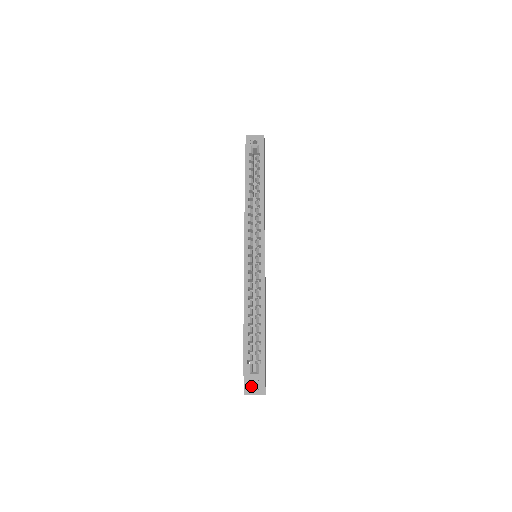
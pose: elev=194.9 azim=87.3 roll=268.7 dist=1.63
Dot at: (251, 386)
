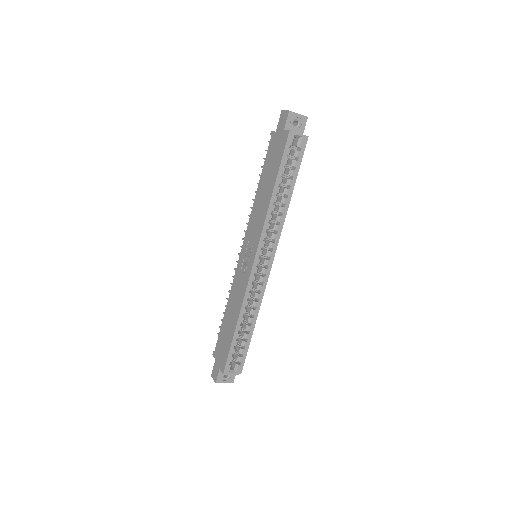
Dot at: (223, 377)
